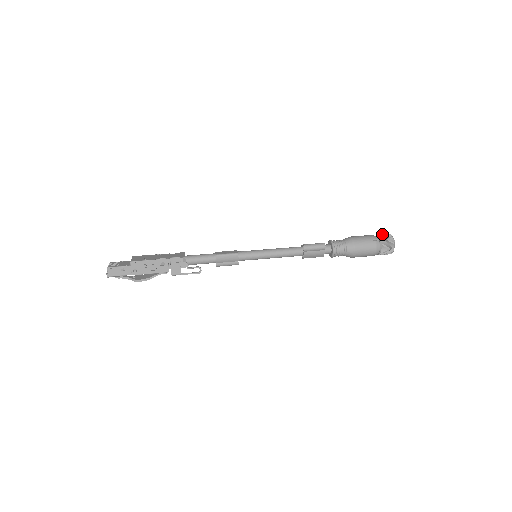
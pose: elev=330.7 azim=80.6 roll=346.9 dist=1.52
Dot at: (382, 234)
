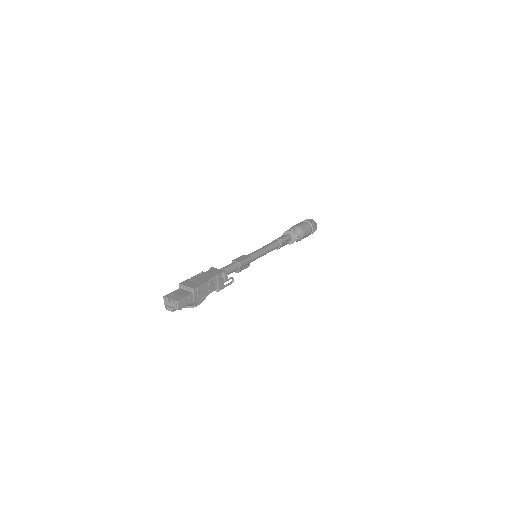
Dot at: (307, 220)
